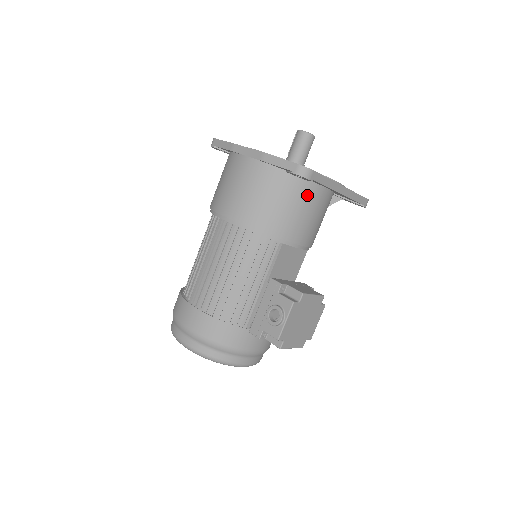
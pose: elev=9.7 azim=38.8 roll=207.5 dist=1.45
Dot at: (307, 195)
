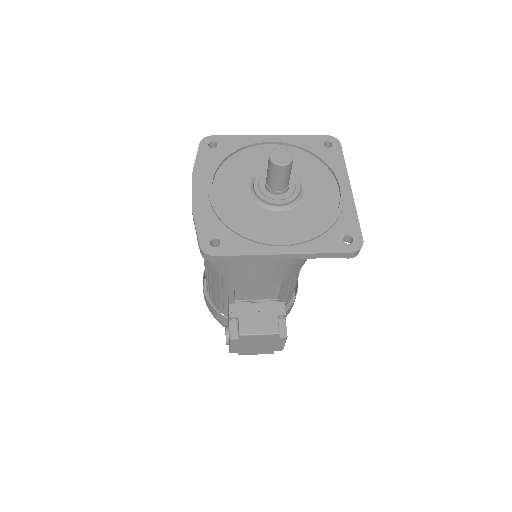
Dot at: occluded
